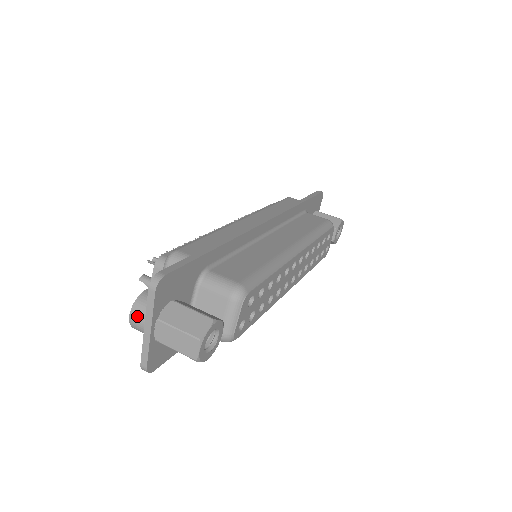
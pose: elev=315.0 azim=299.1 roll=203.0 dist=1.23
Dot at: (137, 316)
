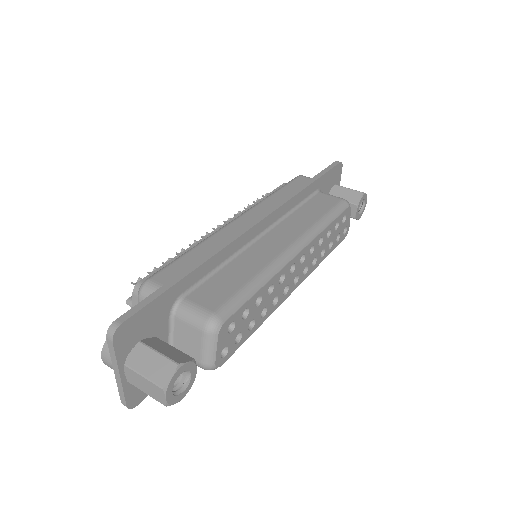
Dot at: (107, 359)
